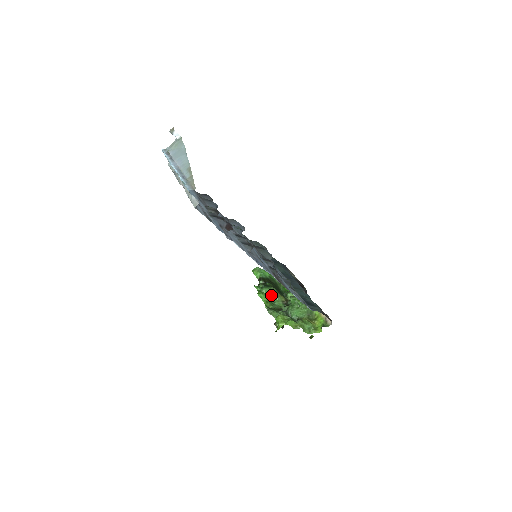
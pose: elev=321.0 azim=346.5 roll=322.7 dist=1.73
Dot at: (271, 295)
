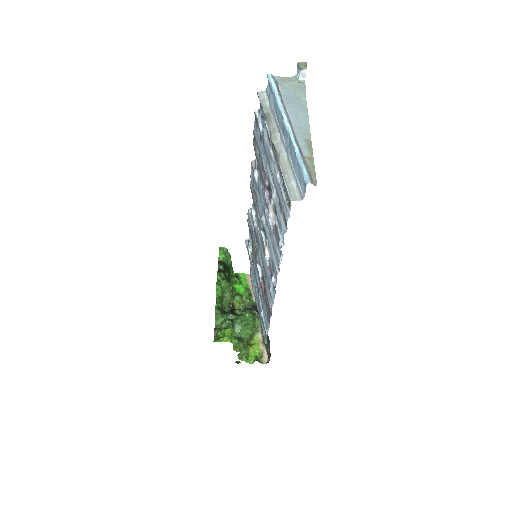
Dot at: (225, 291)
